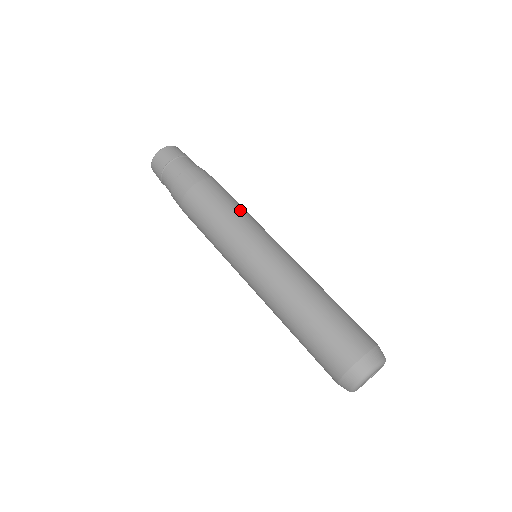
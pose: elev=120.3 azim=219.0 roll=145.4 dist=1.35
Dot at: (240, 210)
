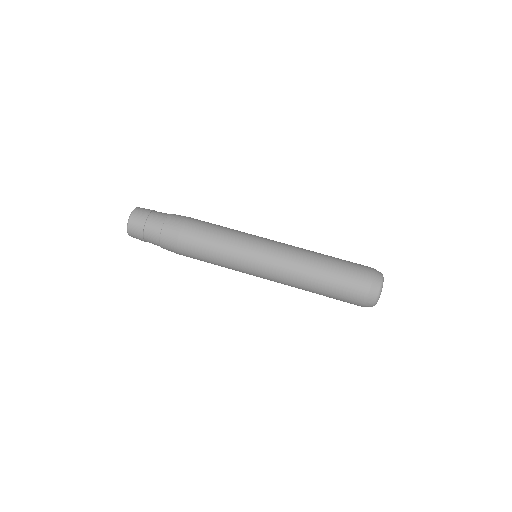
Dot at: (222, 242)
